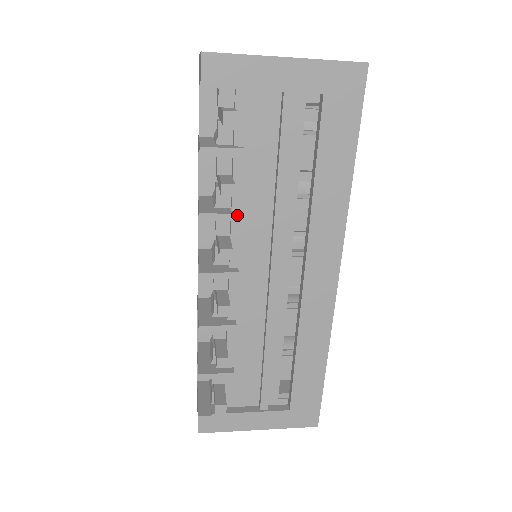
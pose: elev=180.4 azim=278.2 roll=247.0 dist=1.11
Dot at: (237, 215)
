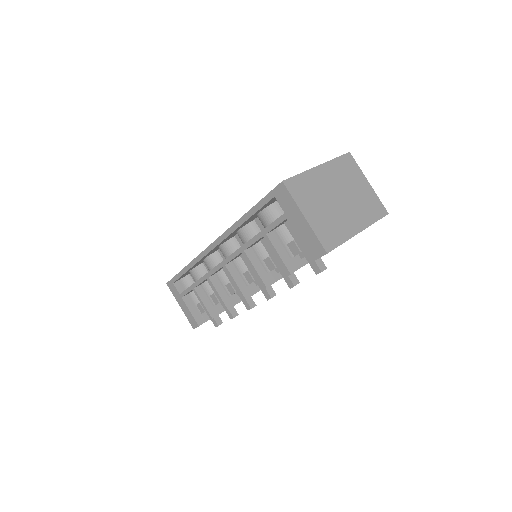
Dot at: occluded
